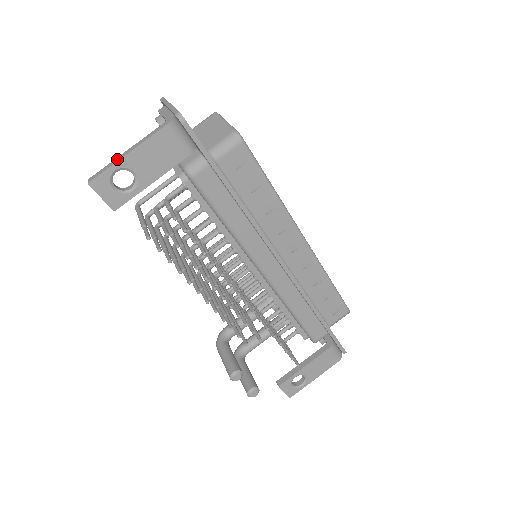
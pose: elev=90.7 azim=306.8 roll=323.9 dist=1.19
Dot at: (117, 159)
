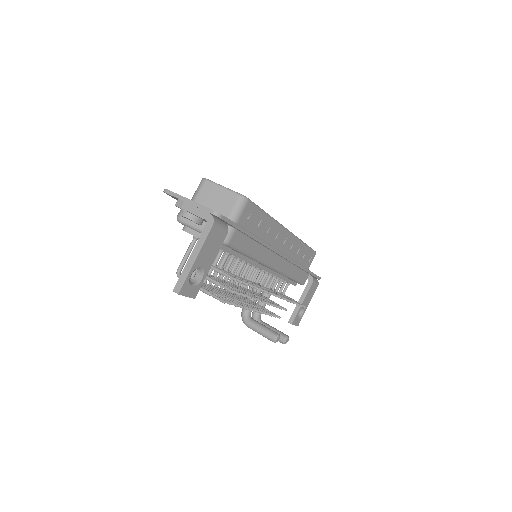
Dot at: (188, 266)
